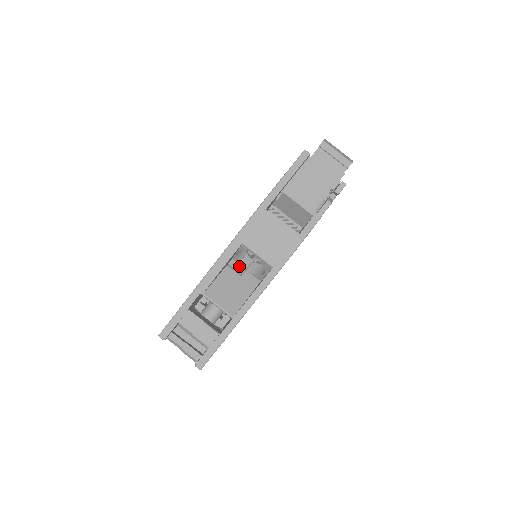
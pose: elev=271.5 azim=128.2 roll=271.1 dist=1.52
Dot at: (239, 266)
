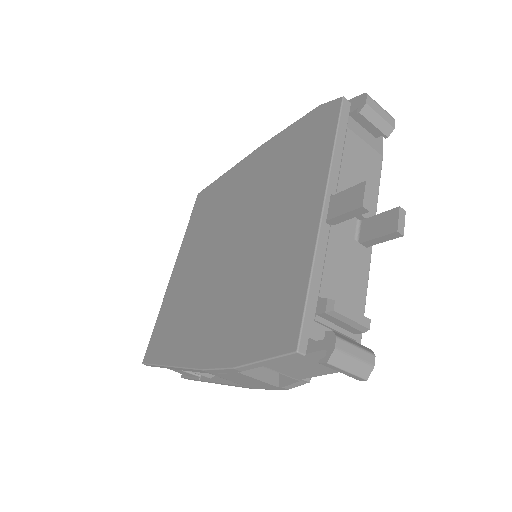
Dot at: occluded
